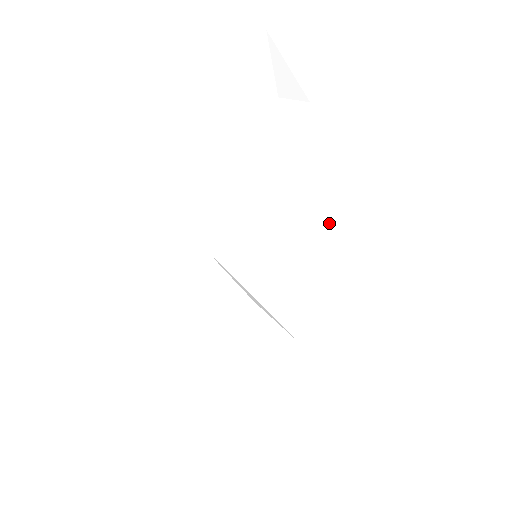
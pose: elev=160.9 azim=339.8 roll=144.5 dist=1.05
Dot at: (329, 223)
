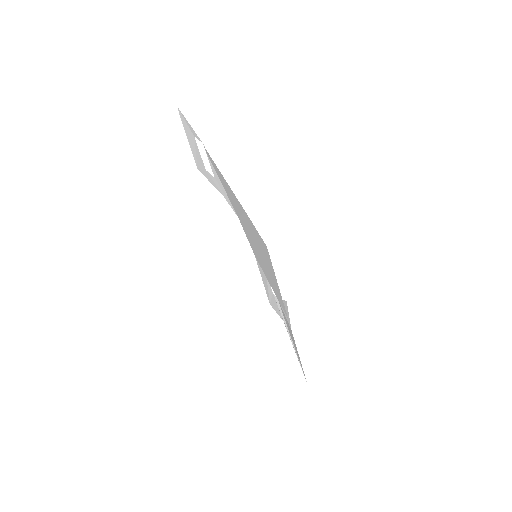
Dot at: (247, 222)
